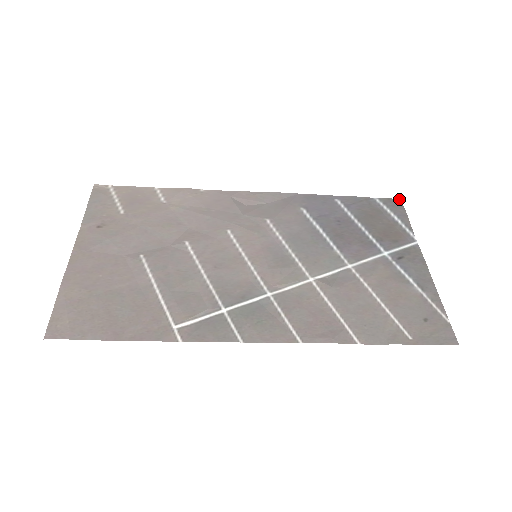
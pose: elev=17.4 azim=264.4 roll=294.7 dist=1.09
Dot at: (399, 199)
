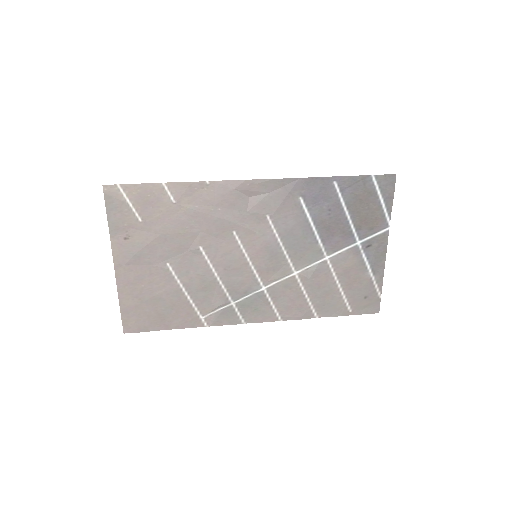
Dot at: (395, 175)
